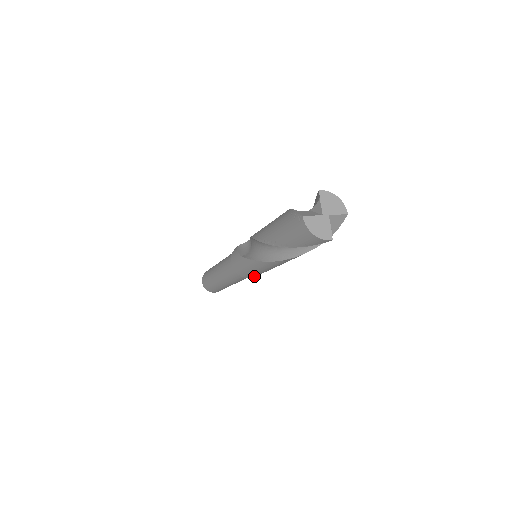
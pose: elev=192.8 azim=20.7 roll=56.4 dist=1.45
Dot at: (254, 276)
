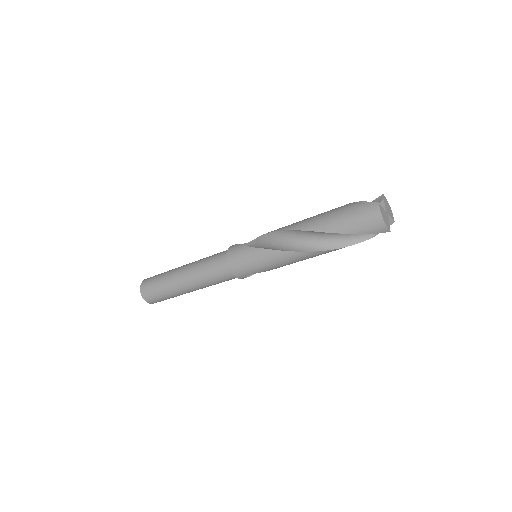
Dot at: (245, 275)
